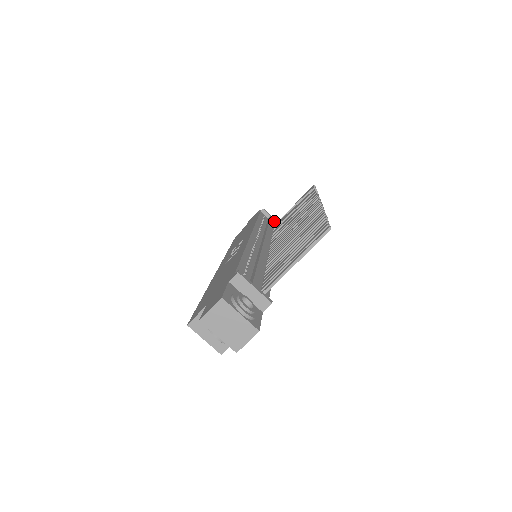
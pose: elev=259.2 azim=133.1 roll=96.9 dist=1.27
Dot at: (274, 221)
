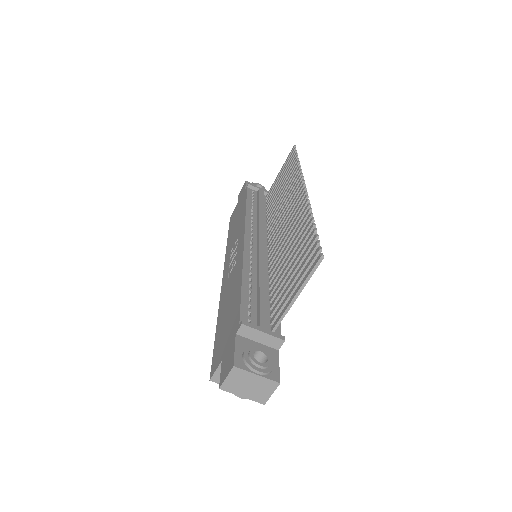
Dot at: (264, 192)
